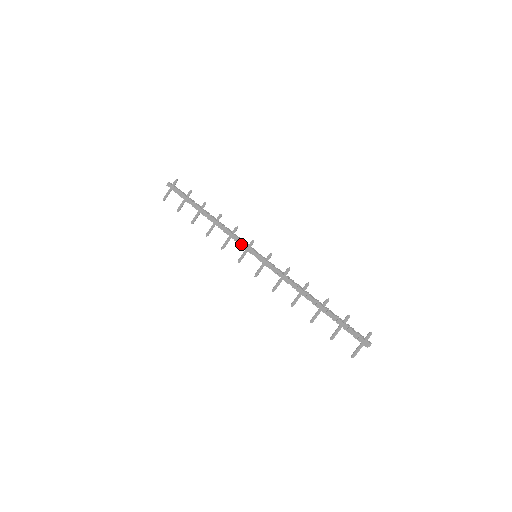
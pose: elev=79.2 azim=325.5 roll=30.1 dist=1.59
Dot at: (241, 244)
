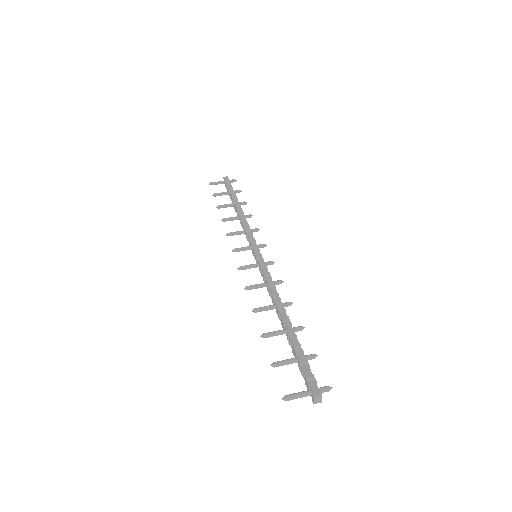
Dot at: (251, 239)
